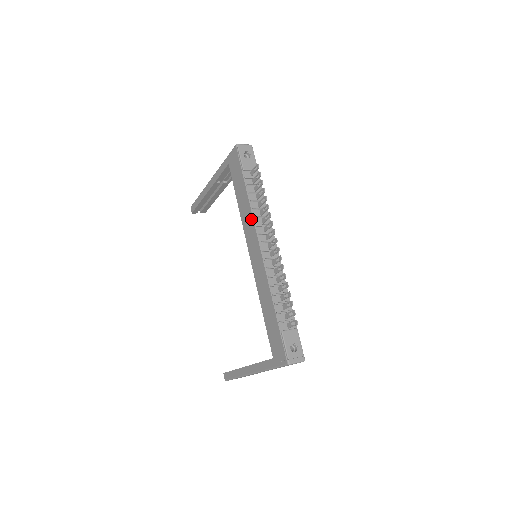
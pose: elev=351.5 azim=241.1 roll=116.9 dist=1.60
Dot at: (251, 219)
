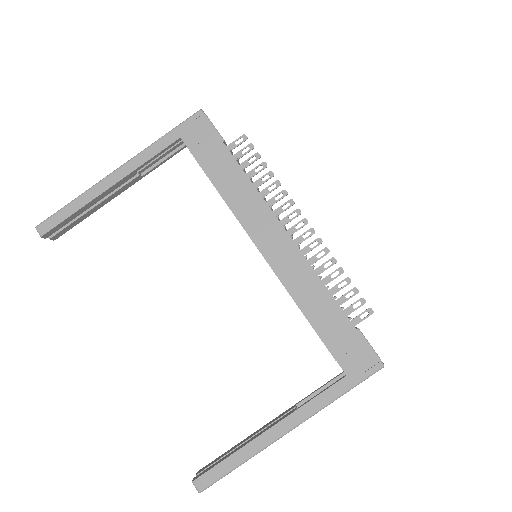
Dot at: (258, 200)
